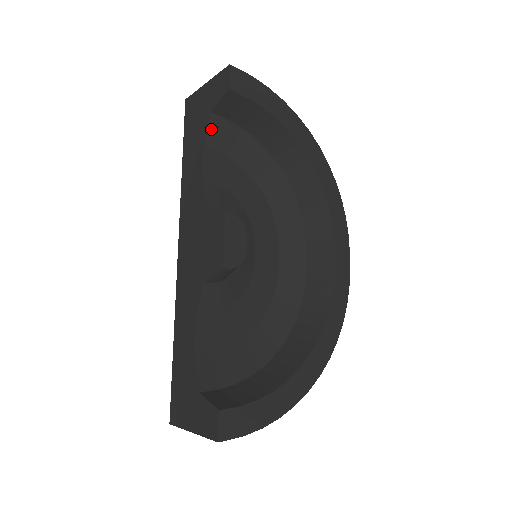
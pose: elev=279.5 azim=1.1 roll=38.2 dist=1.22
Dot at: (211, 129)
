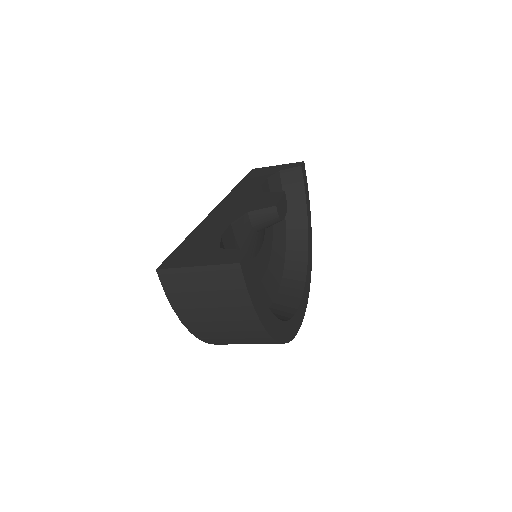
Dot at: (274, 177)
